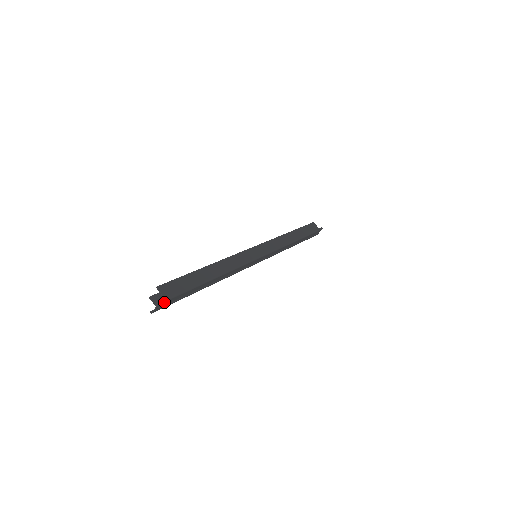
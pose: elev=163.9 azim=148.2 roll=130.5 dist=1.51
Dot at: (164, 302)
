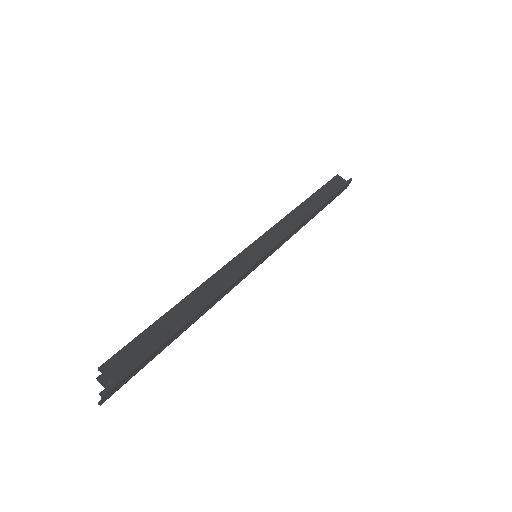
Dot at: (112, 389)
